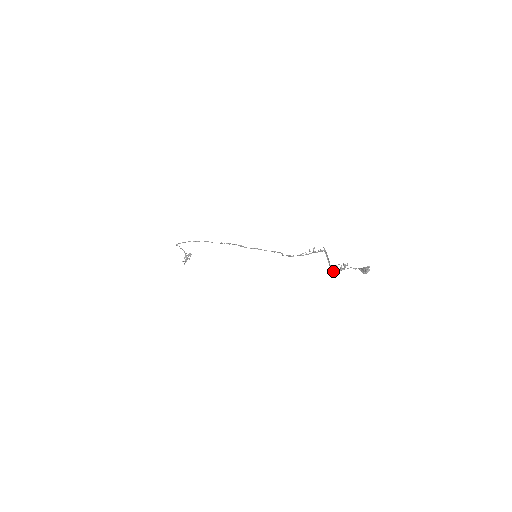
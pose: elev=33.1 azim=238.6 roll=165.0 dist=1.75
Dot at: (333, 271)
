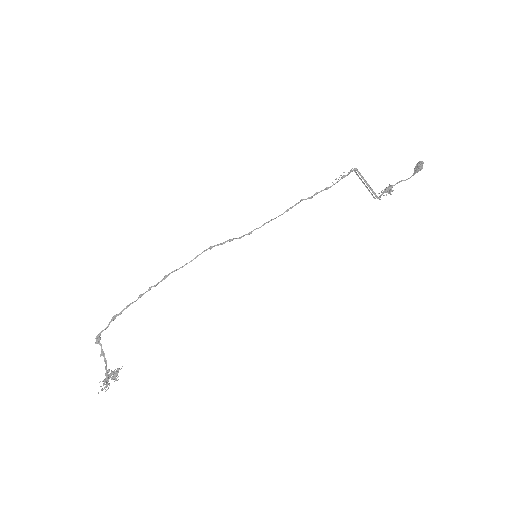
Dot at: (379, 196)
